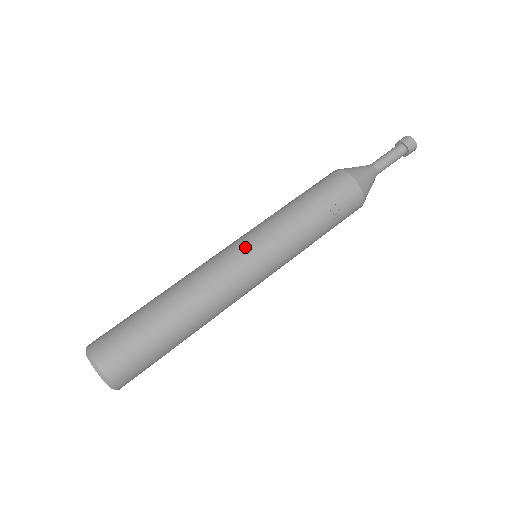
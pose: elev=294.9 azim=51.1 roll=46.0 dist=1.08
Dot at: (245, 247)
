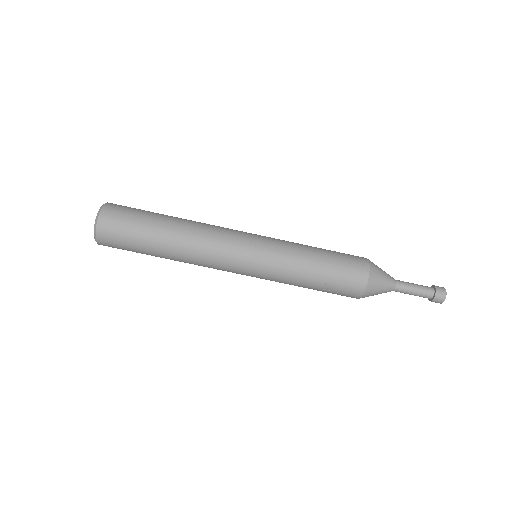
Dot at: (250, 249)
